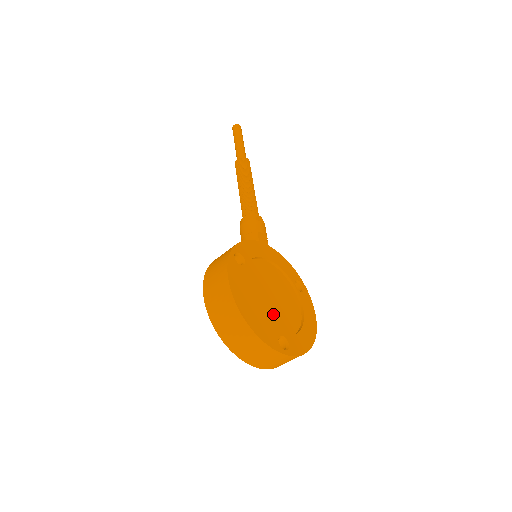
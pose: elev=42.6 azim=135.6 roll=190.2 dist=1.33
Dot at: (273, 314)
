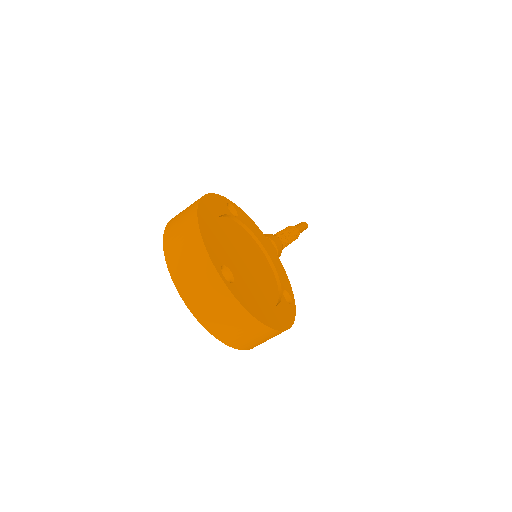
Dot at: (236, 262)
